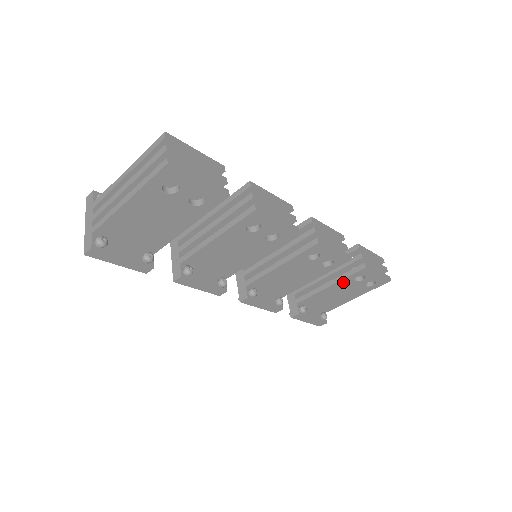
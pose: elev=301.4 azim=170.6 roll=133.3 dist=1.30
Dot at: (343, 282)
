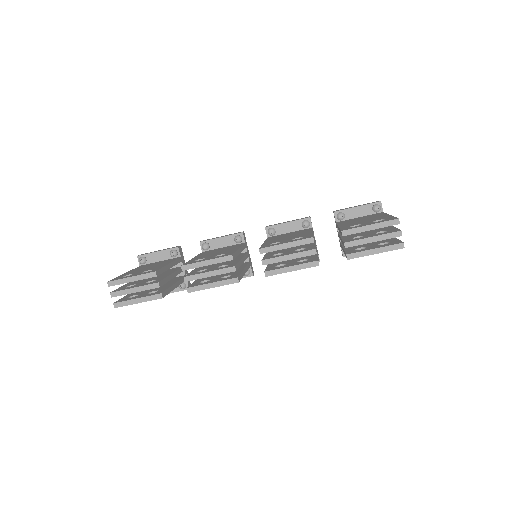
Dot at: occluded
